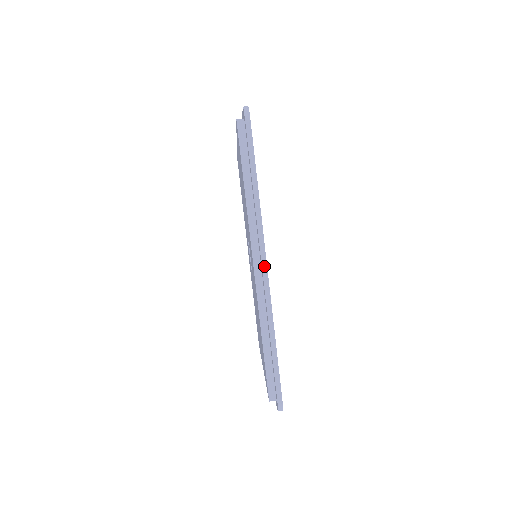
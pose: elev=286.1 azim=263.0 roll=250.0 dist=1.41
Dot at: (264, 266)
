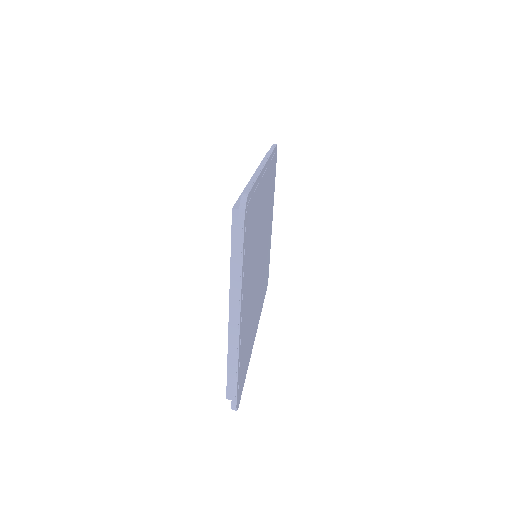
Dot at: (263, 163)
